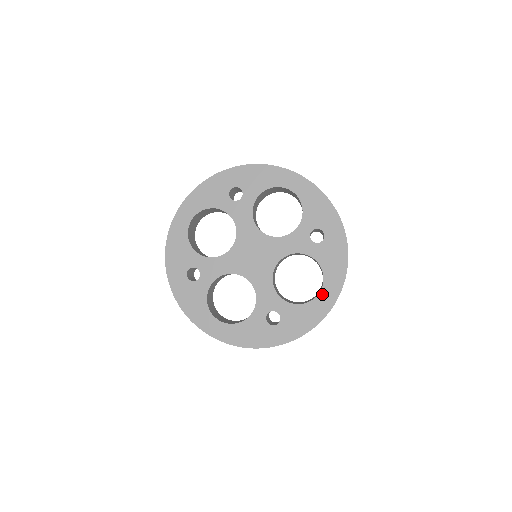
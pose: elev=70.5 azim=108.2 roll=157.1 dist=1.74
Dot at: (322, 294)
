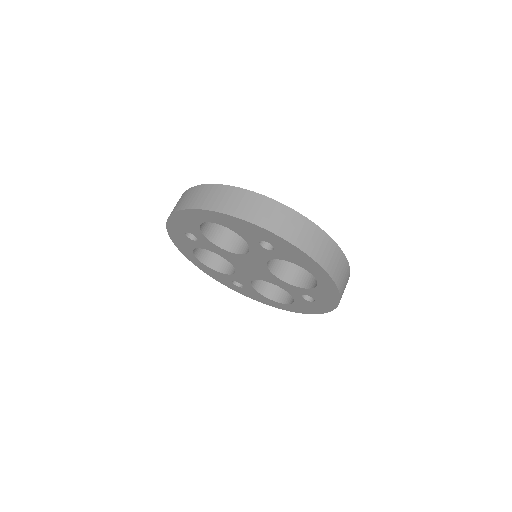
Dot at: (319, 280)
